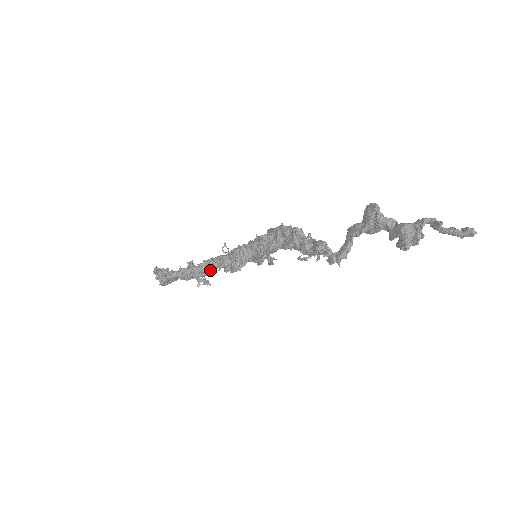
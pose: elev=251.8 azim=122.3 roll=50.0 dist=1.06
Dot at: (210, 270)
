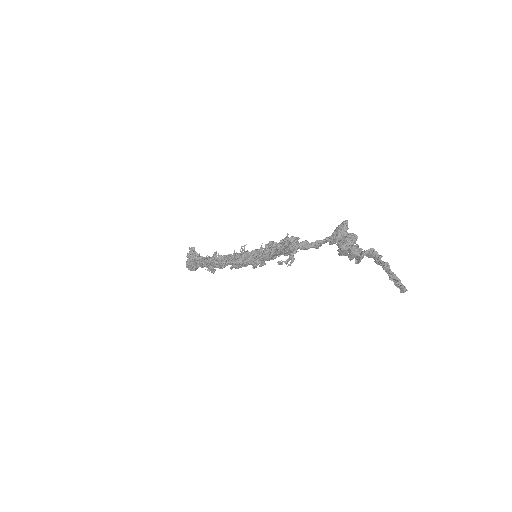
Dot at: (222, 261)
